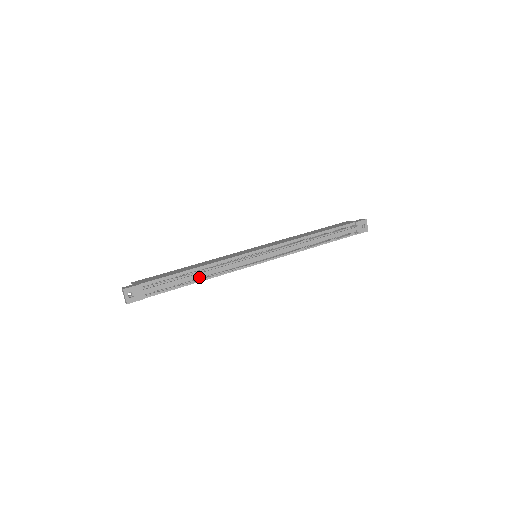
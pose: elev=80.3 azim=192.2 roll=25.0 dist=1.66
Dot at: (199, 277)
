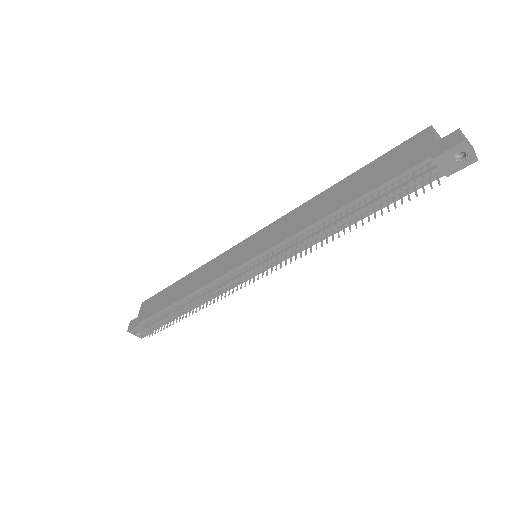
Dot at: (192, 304)
